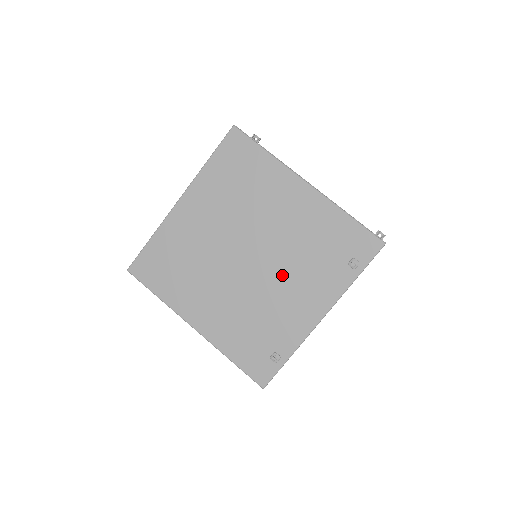
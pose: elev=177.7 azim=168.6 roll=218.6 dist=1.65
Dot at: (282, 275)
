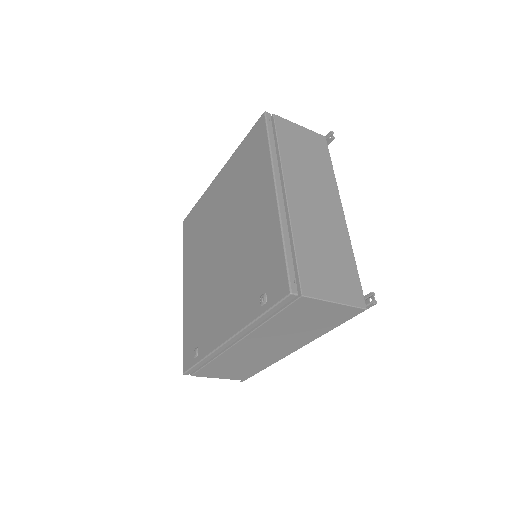
Dot at: (228, 278)
